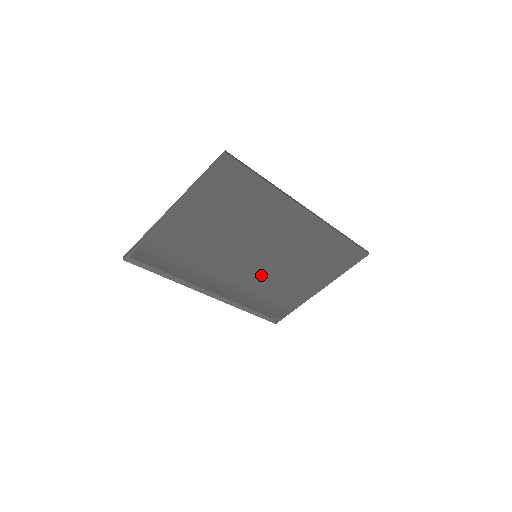
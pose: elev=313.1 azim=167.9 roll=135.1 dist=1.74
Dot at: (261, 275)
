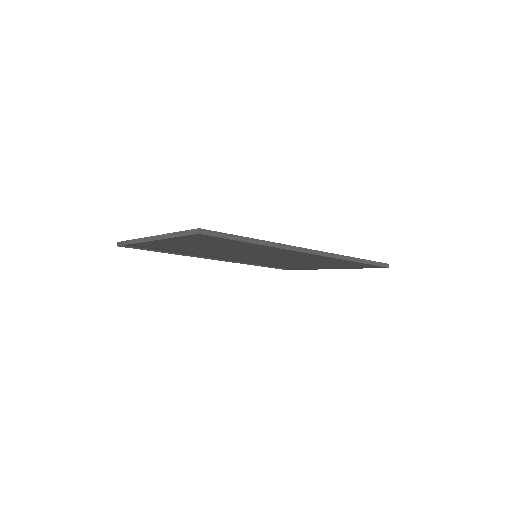
Dot at: (264, 260)
